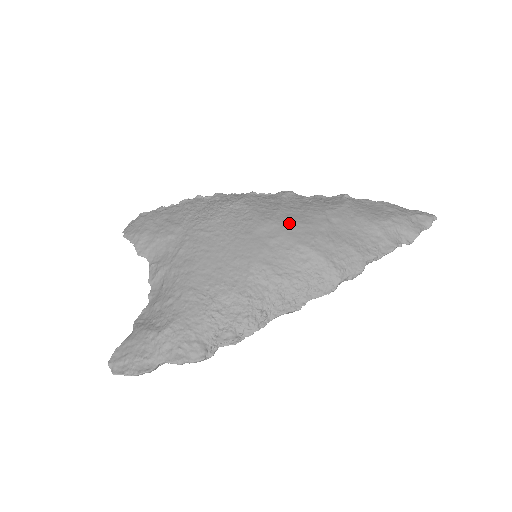
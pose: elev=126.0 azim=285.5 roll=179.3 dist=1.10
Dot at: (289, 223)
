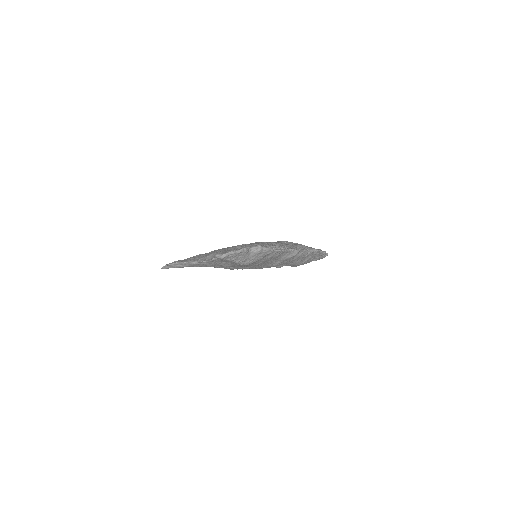
Dot at: occluded
